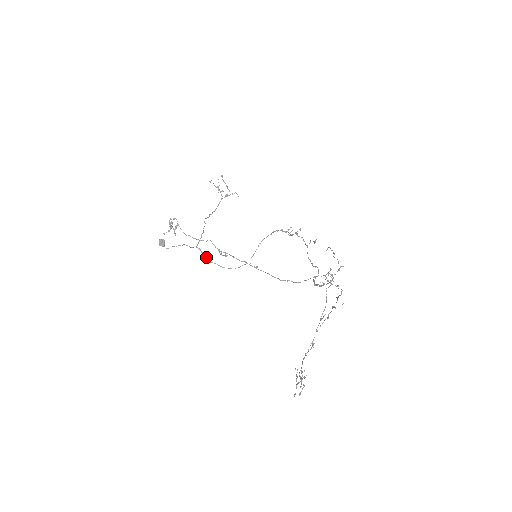
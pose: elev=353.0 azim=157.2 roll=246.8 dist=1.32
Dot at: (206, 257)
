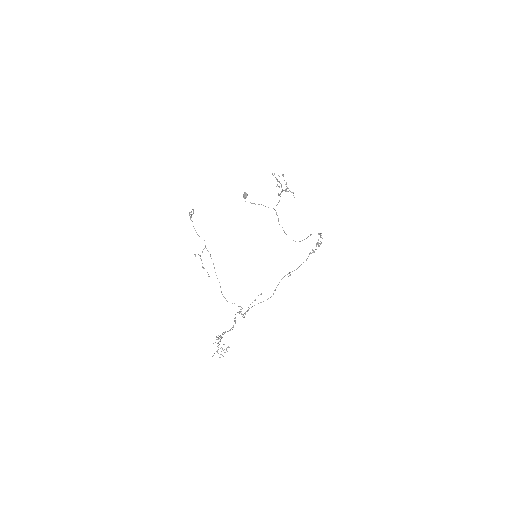
Dot at: (278, 219)
